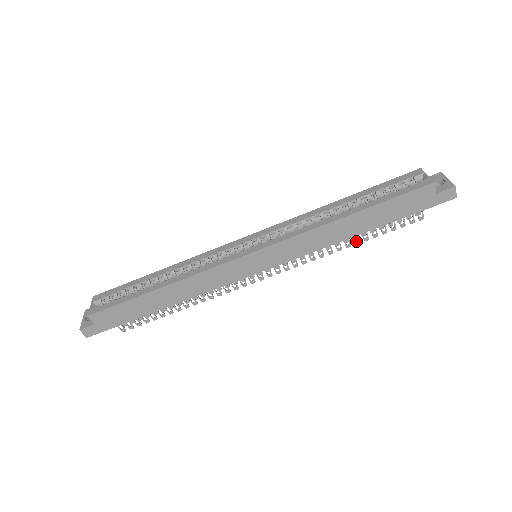
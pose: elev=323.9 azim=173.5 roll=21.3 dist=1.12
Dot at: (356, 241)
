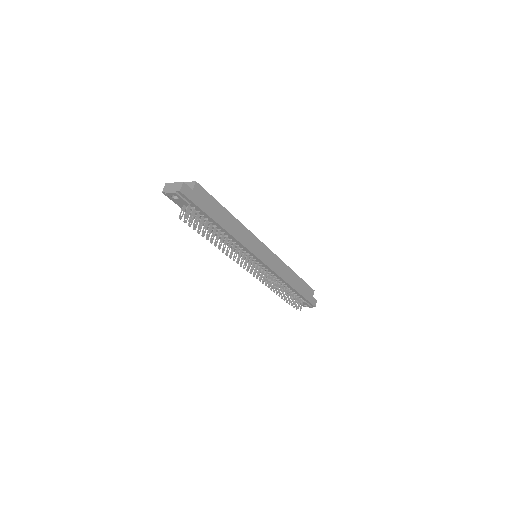
Dot at: (284, 294)
